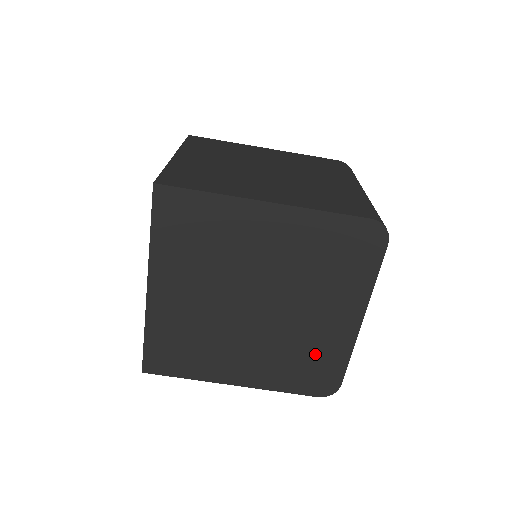
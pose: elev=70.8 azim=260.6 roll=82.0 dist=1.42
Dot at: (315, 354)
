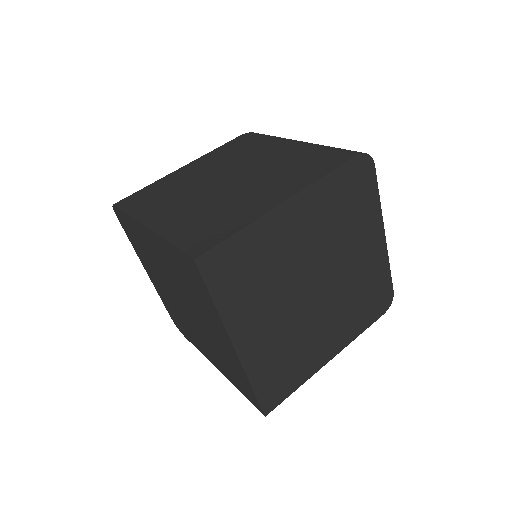
Dot at: (369, 285)
